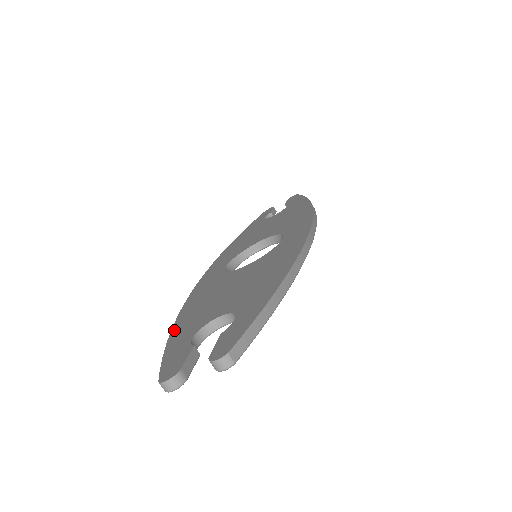
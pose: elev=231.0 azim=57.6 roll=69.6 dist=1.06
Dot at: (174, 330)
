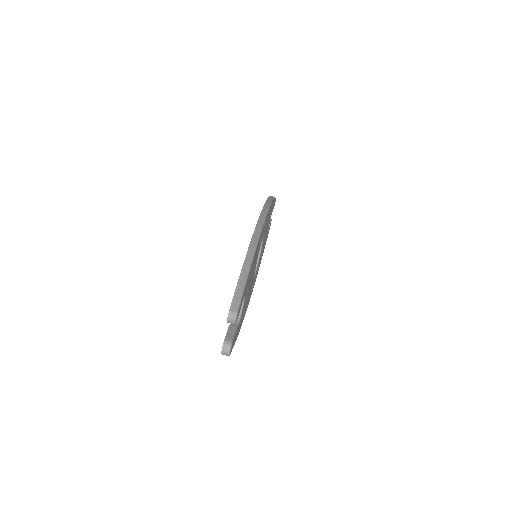
Dot at: occluded
